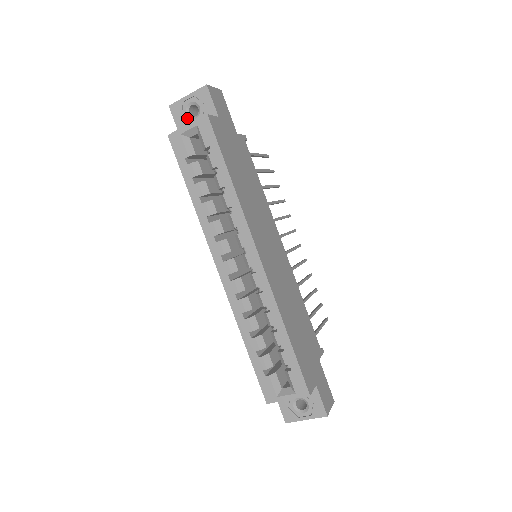
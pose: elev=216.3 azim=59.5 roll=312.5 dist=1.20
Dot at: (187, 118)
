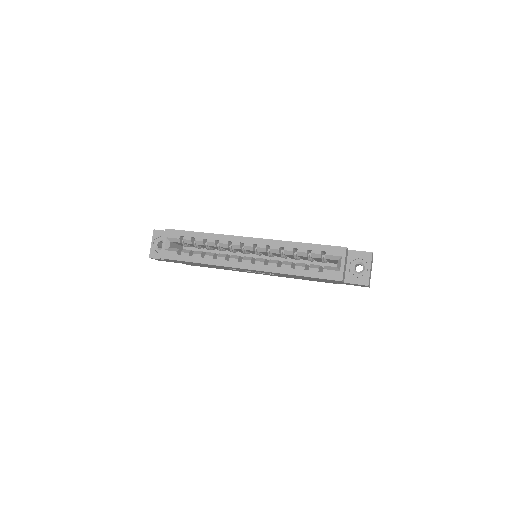
Dot at: occluded
